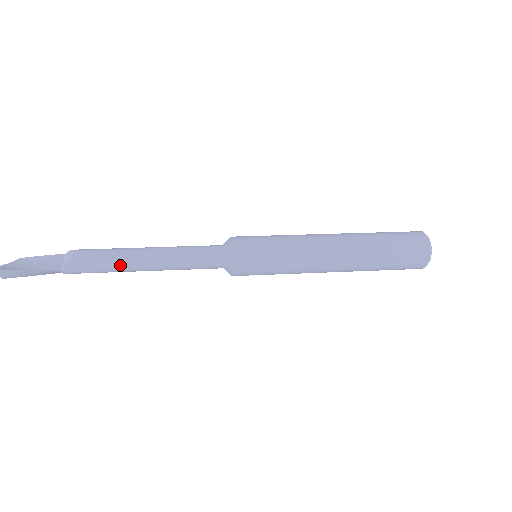
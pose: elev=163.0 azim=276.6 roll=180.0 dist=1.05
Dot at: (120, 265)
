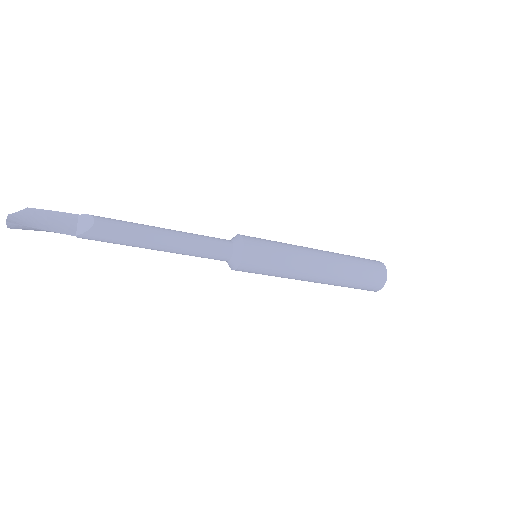
Dot at: (138, 243)
